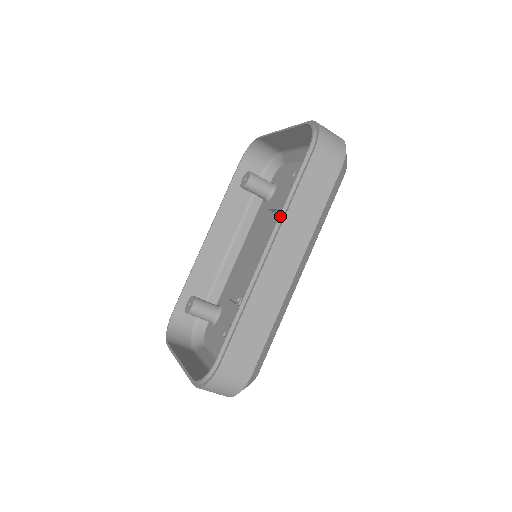
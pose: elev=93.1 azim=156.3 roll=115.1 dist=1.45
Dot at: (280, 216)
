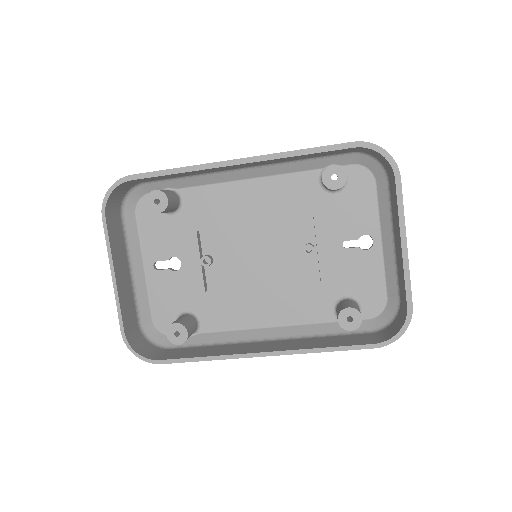
Dot at: (302, 351)
